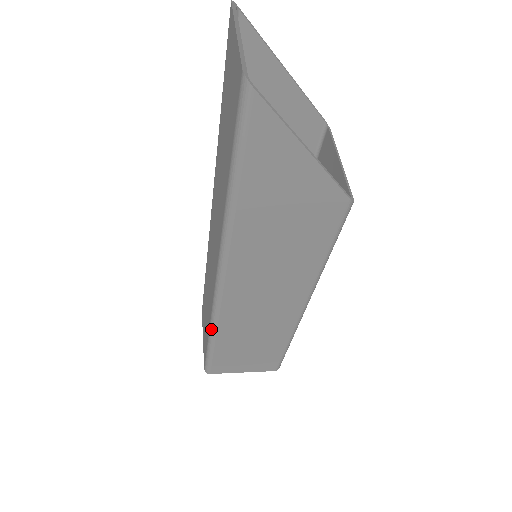
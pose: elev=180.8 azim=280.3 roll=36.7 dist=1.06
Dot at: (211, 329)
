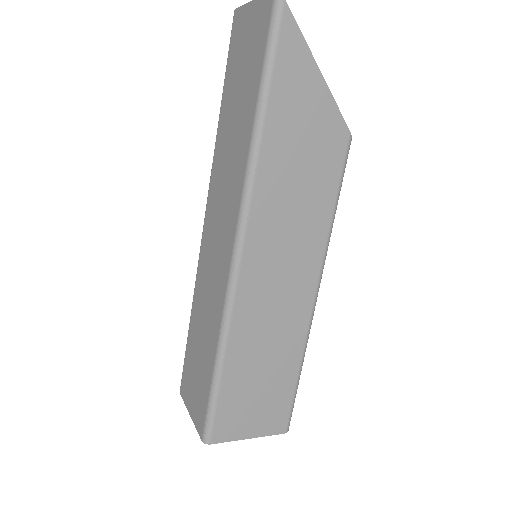
Dot at: (221, 339)
